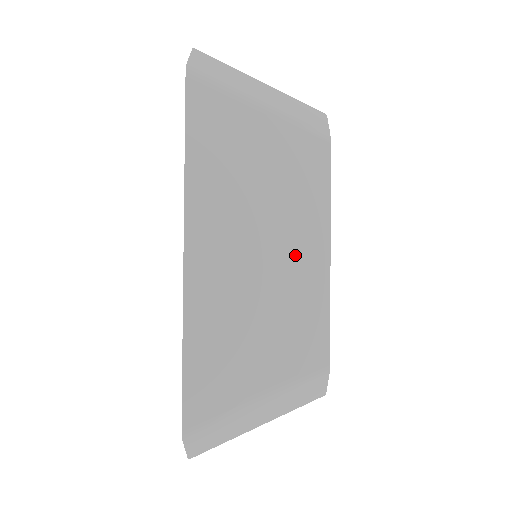
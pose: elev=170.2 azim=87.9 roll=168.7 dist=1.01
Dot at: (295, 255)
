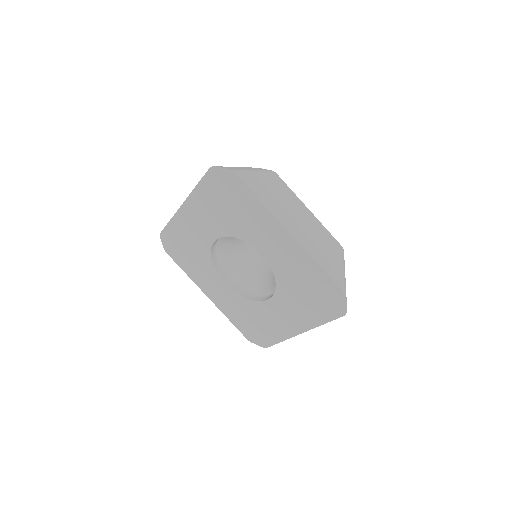
Dot at: (306, 217)
